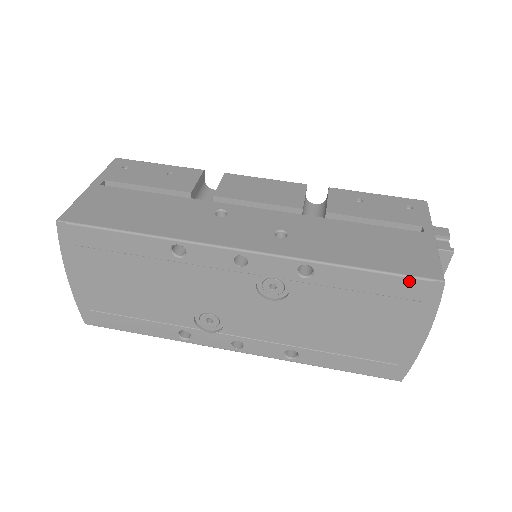
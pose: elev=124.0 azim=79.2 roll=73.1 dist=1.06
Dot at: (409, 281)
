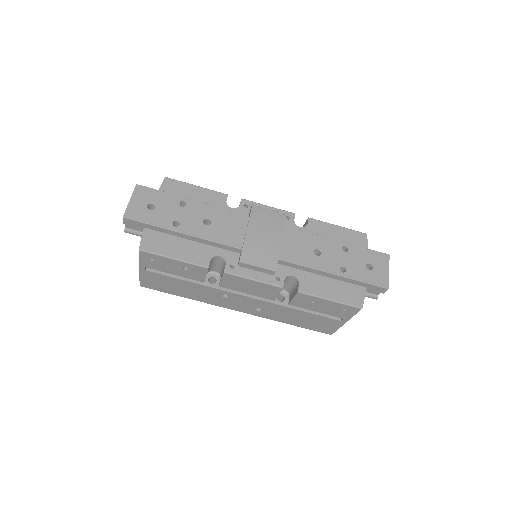
Dot at: occluded
